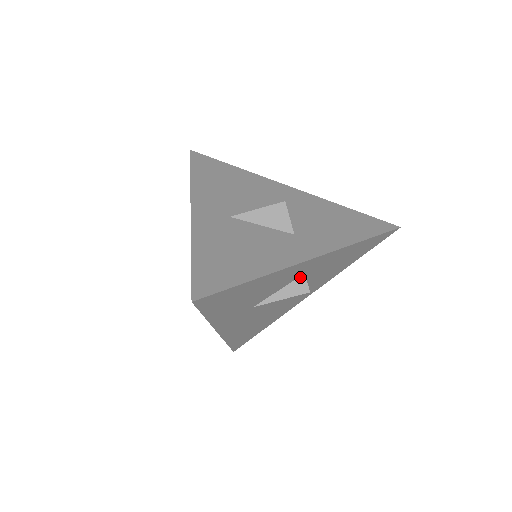
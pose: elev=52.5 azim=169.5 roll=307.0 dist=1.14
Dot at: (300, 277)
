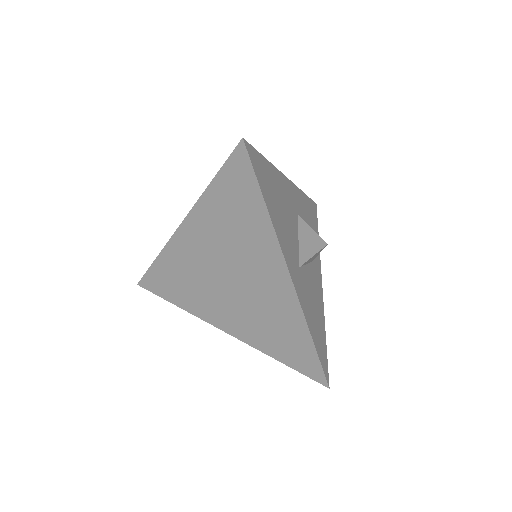
Dot at: occluded
